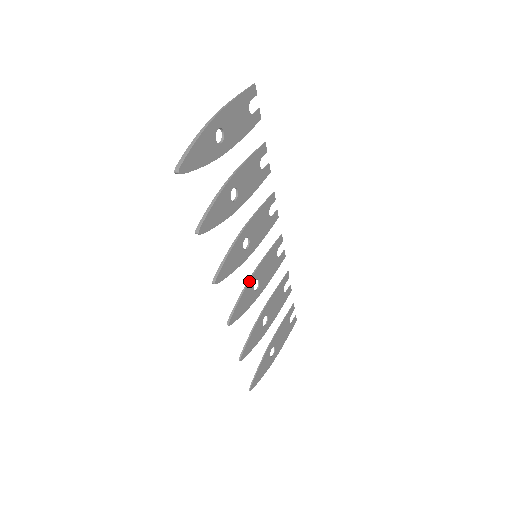
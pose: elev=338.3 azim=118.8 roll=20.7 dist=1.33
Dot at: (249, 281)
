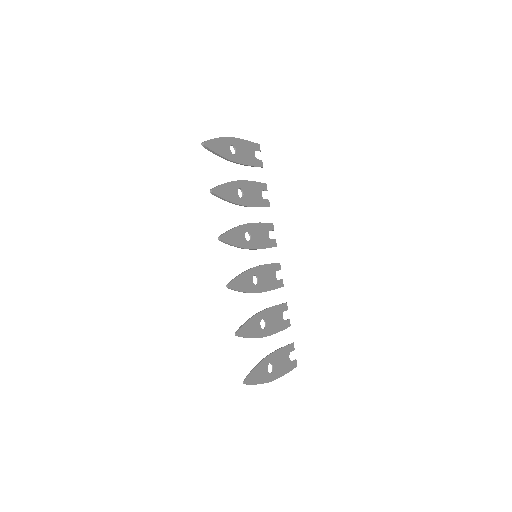
Dot at: (249, 269)
